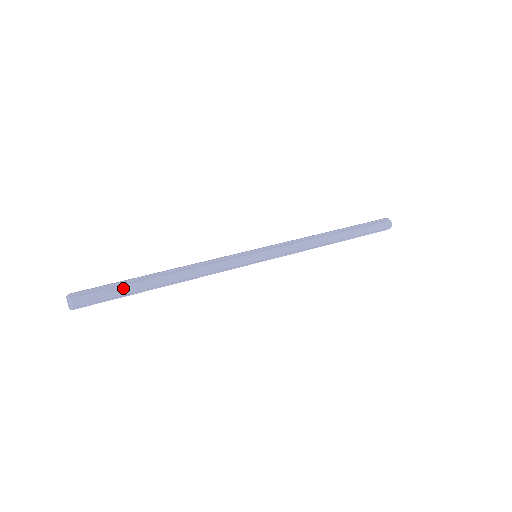
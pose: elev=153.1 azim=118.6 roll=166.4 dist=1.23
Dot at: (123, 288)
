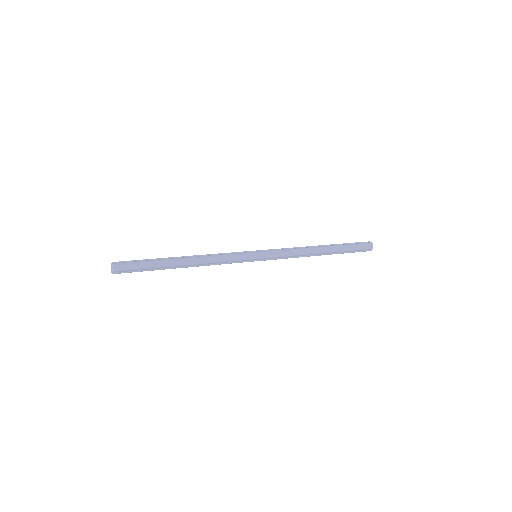
Dot at: (151, 262)
